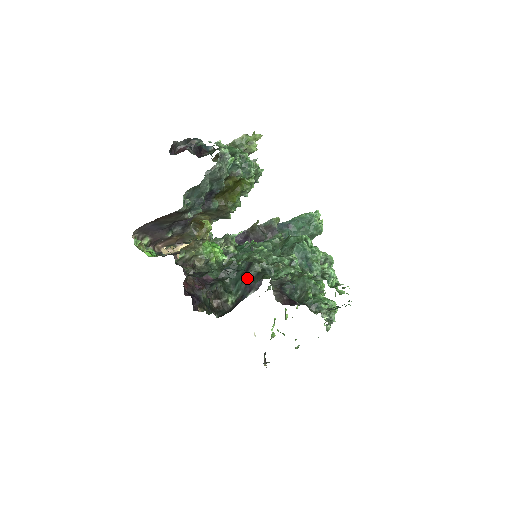
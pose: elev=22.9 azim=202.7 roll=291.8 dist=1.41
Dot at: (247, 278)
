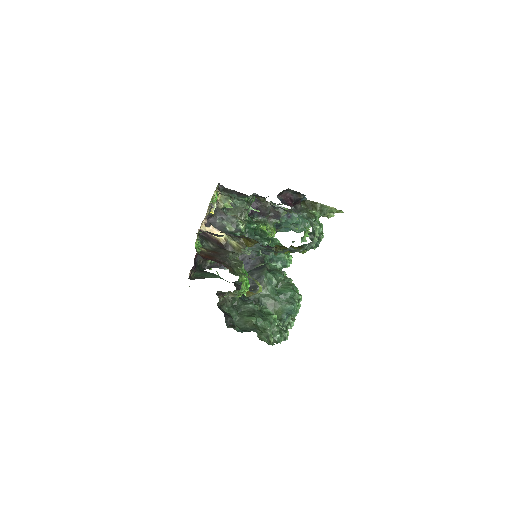
Dot at: occluded
